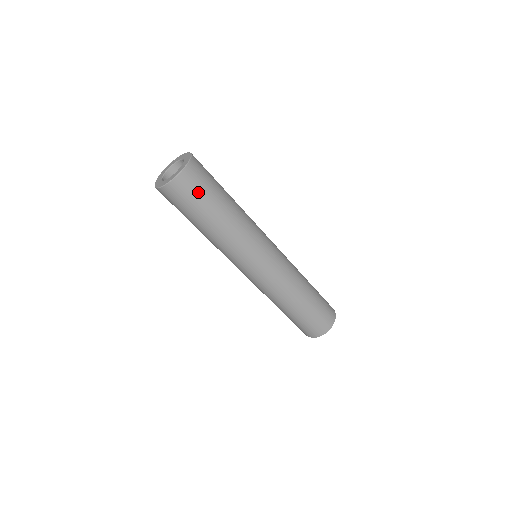
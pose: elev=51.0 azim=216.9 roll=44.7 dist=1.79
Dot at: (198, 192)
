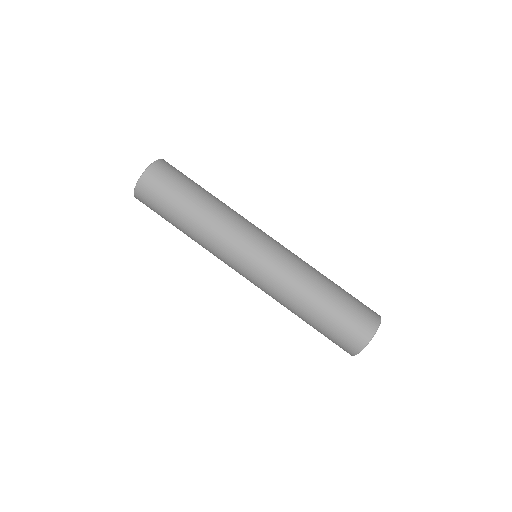
Dot at: (173, 178)
